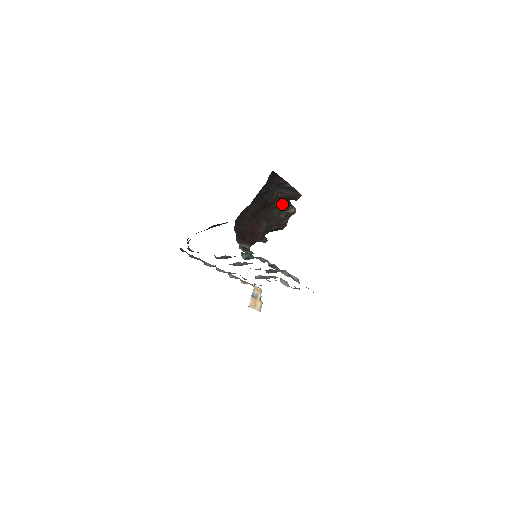
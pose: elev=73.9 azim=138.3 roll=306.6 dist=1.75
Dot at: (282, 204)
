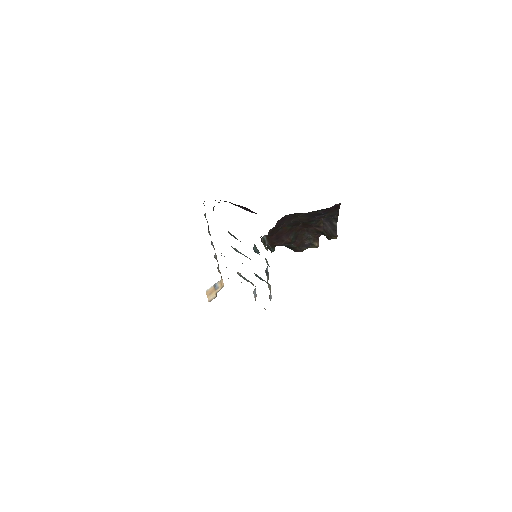
Dot at: (315, 233)
